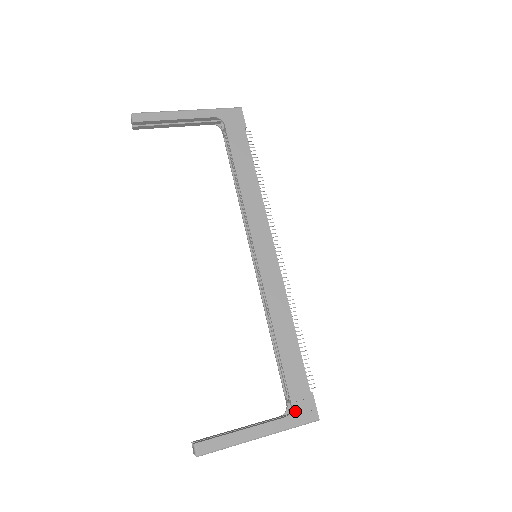
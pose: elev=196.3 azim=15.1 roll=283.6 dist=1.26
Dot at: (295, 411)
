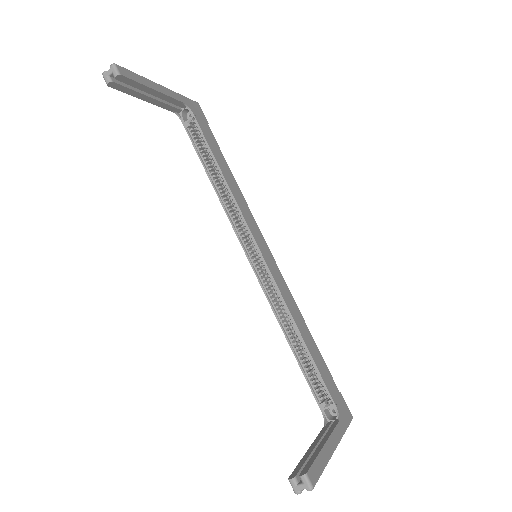
Dot at: (340, 413)
